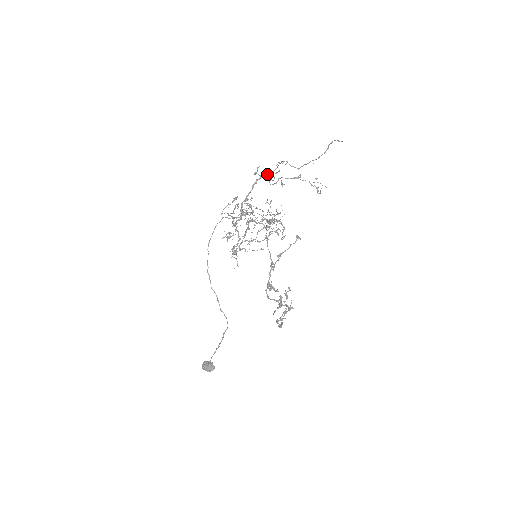
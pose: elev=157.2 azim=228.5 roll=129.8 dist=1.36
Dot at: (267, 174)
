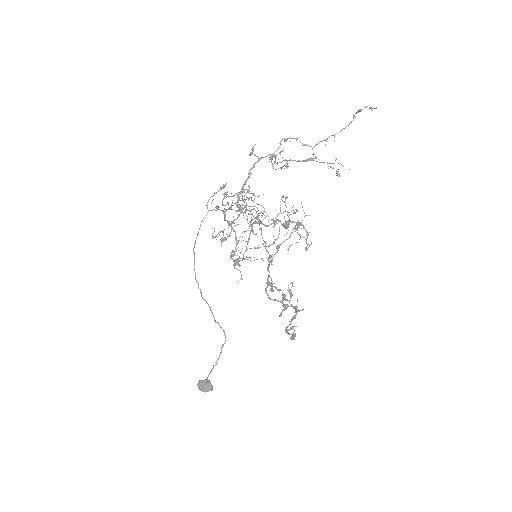
Dot at: (267, 155)
